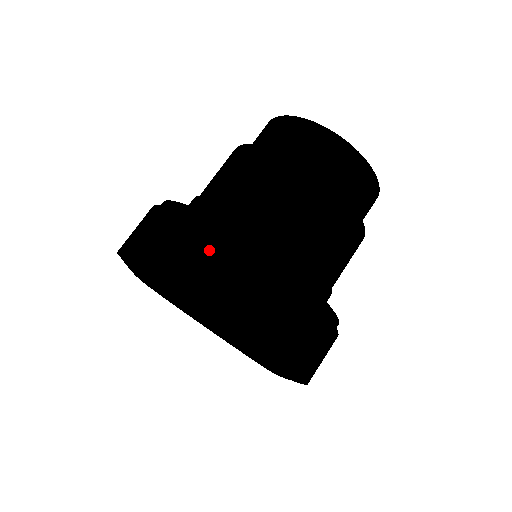
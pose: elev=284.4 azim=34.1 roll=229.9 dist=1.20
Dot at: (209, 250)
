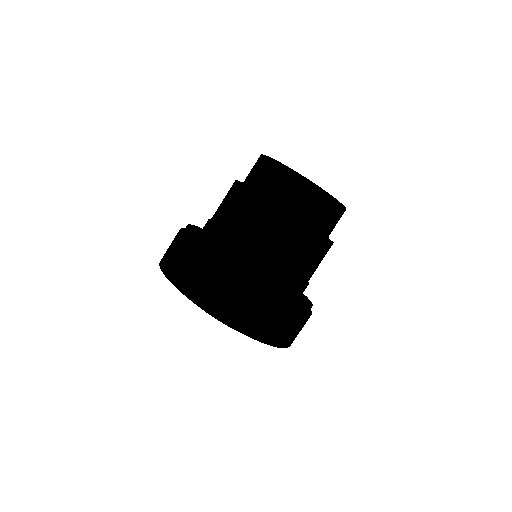
Dot at: (272, 314)
